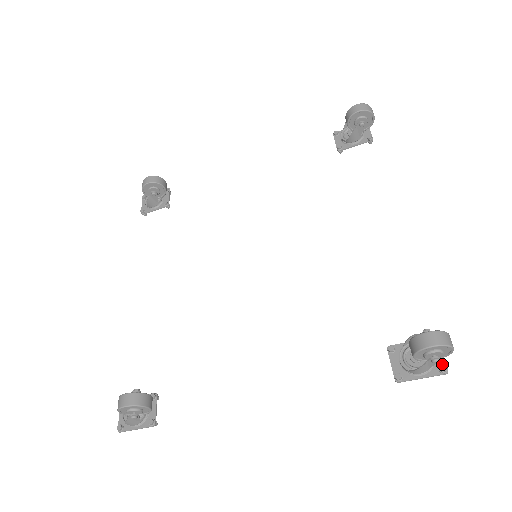
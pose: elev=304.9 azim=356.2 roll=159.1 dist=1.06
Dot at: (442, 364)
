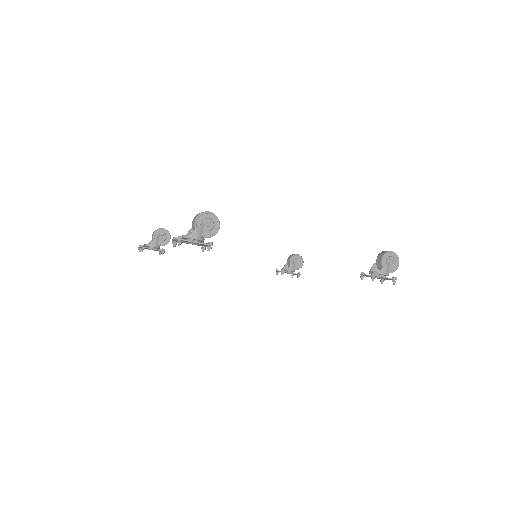
Dot at: (392, 279)
